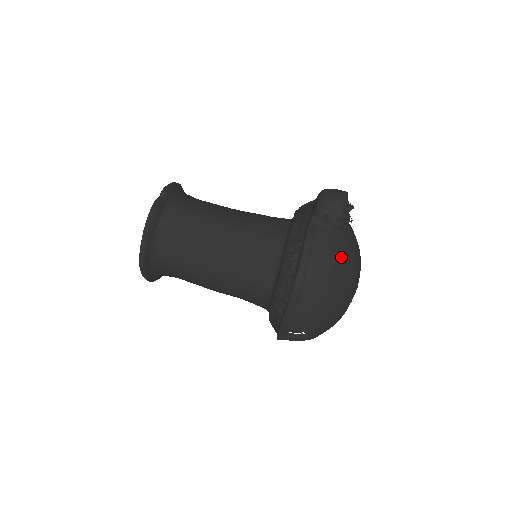
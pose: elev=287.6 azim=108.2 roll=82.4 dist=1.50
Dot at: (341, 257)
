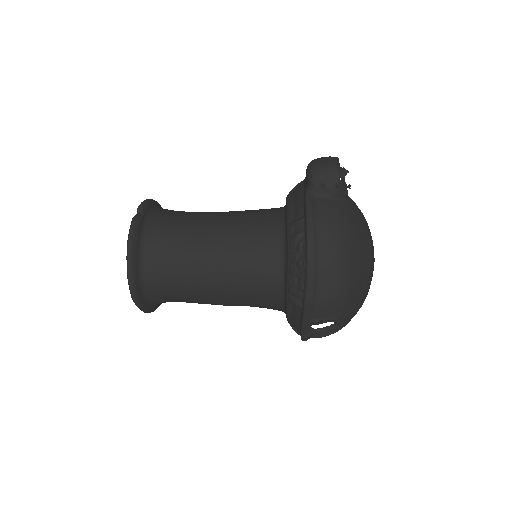
Dot at: (350, 225)
